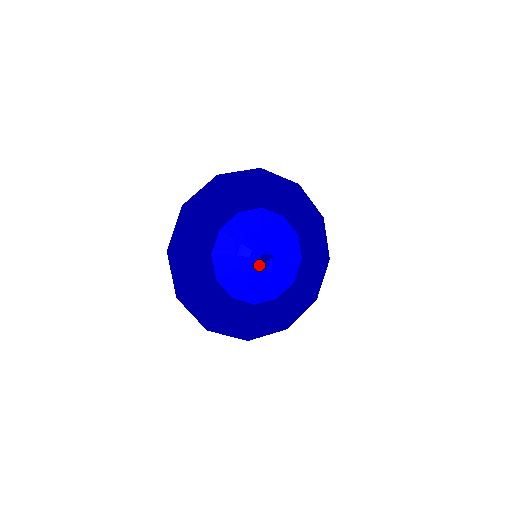
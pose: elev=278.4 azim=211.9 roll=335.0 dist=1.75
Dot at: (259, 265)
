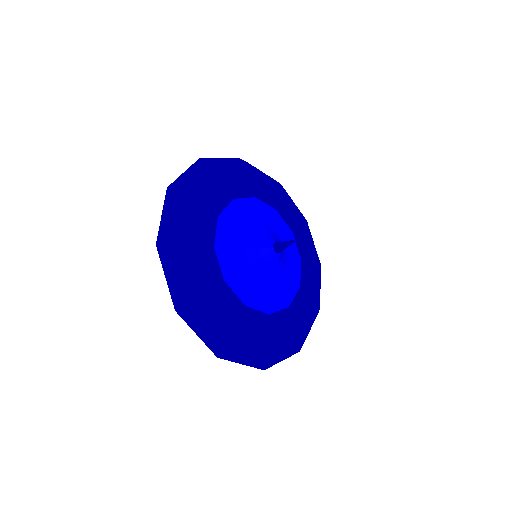
Dot at: (268, 254)
